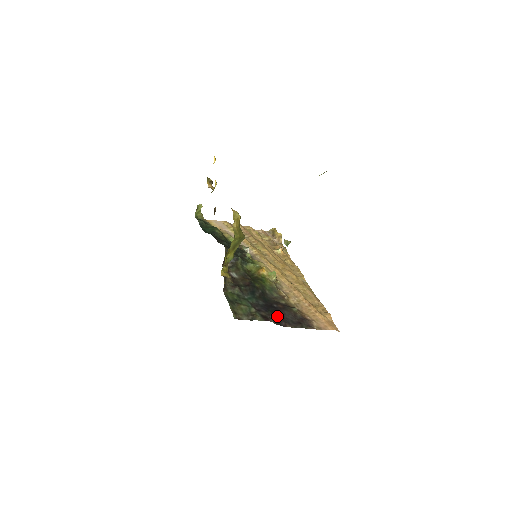
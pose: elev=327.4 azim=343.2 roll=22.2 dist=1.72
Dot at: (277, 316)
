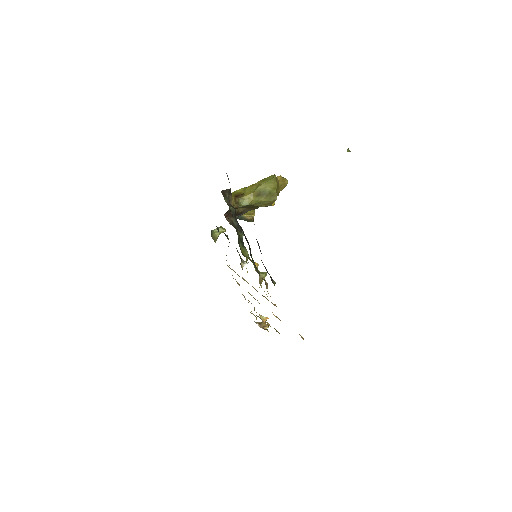
Dot at: occluded
